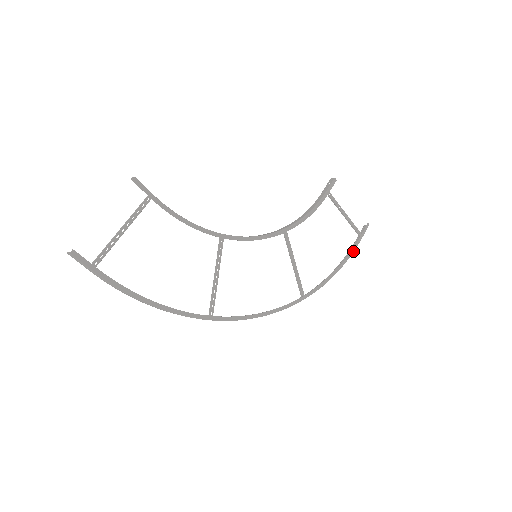
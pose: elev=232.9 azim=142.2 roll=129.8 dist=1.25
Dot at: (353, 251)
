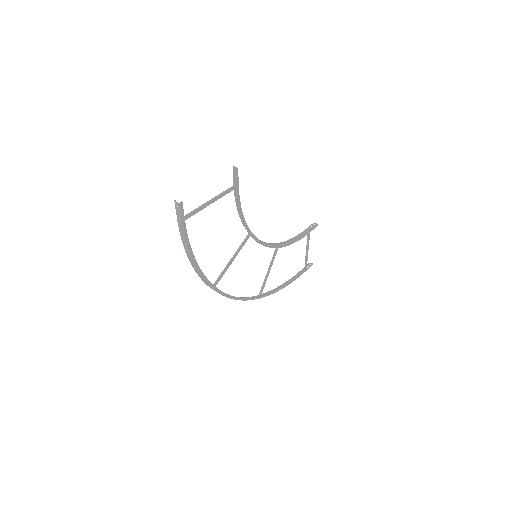
Dot at: occluded
